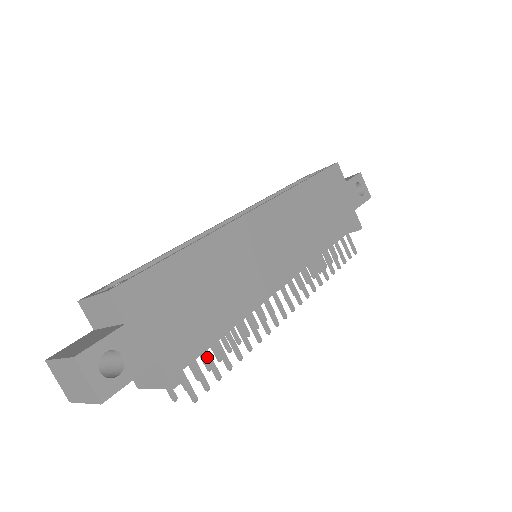
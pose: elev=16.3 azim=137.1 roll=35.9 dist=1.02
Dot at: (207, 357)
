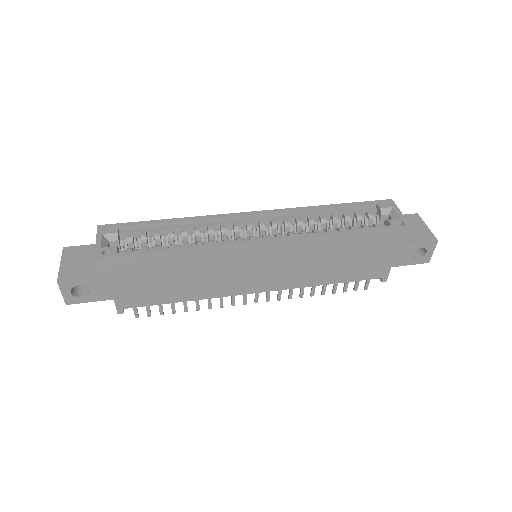
Dot at: occluded
